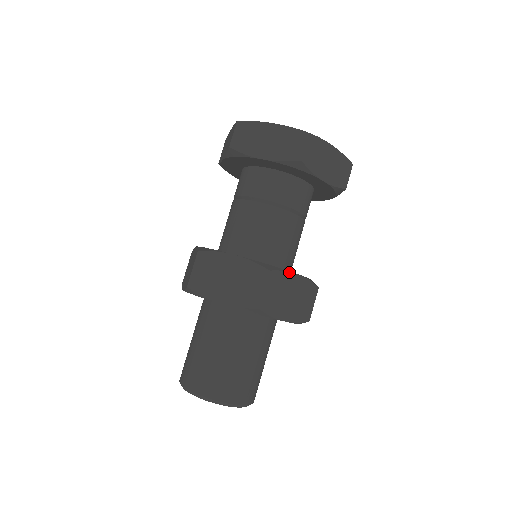
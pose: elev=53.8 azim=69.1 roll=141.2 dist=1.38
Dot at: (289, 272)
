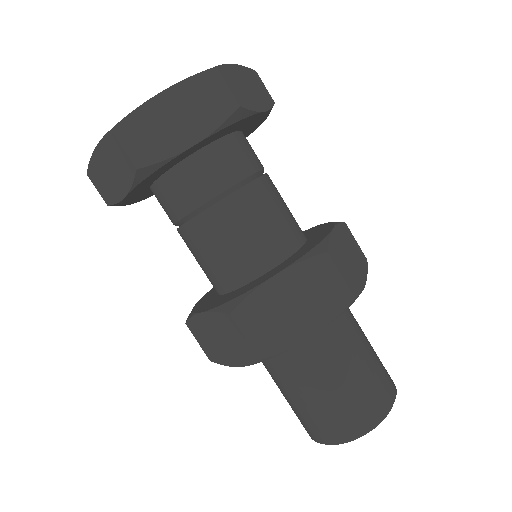
Dot at: (260, 286)
